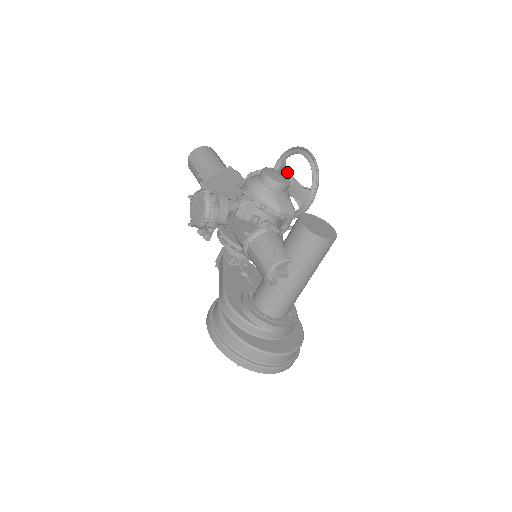
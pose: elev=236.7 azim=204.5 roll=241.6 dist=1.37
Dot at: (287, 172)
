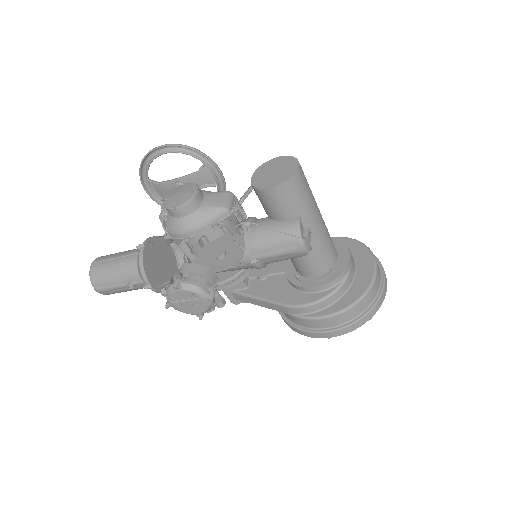
Dot at: (168, 183)
